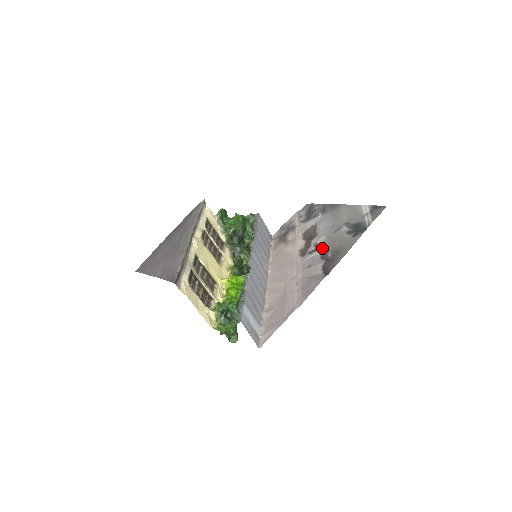
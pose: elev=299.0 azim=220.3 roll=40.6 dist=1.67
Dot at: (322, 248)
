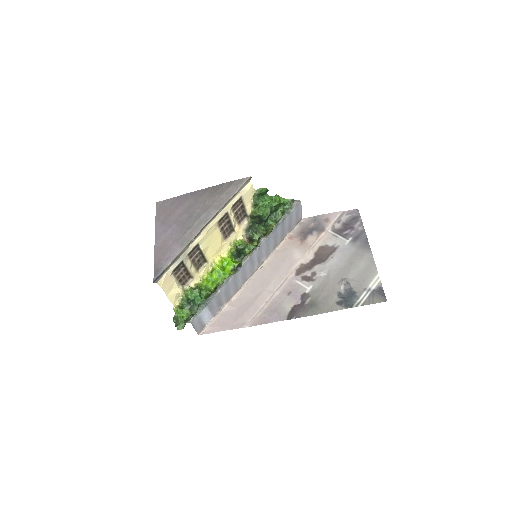
Dot at: (313, 285)
